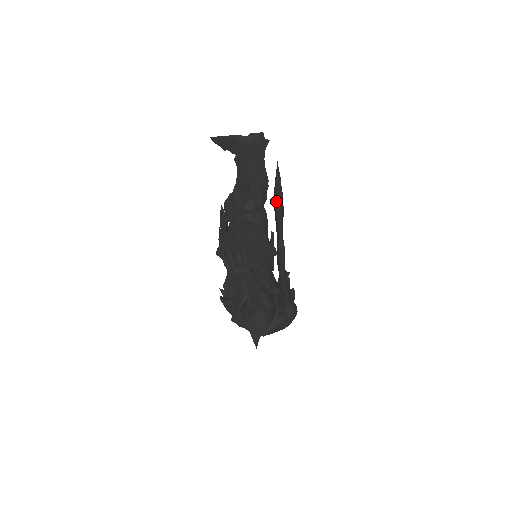
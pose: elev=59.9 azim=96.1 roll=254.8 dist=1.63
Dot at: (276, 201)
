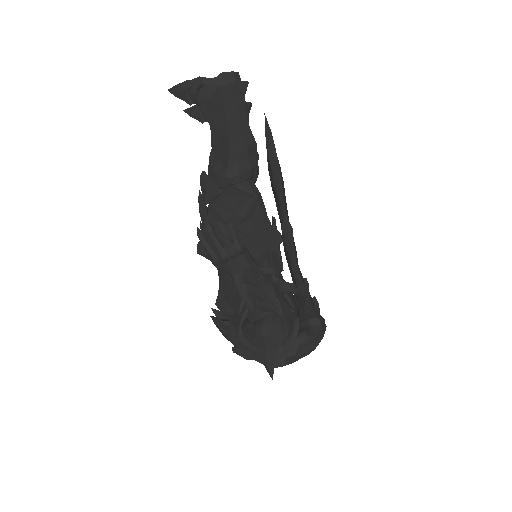
Dot at: (271, 166)
